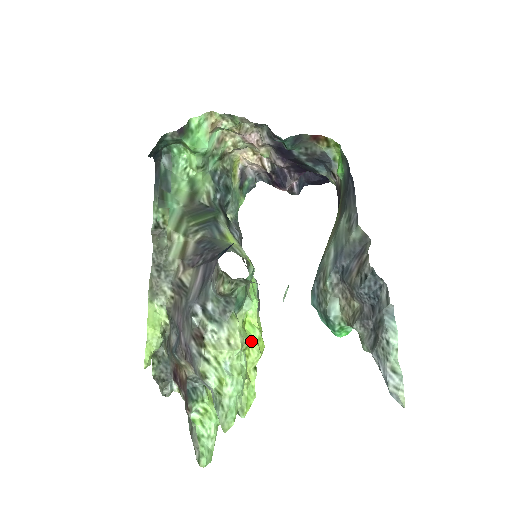
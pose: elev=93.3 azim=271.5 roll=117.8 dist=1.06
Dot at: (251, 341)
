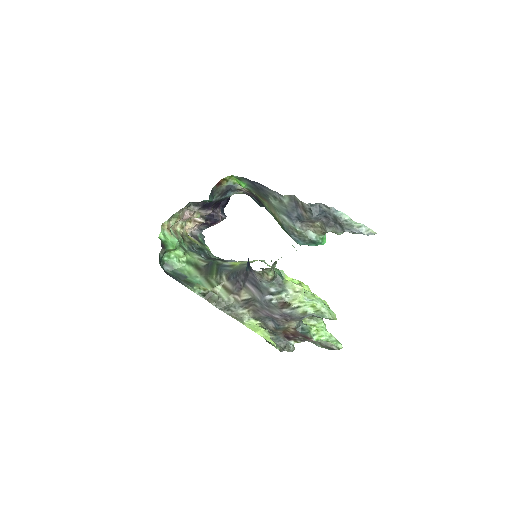
Dot at: occluded
